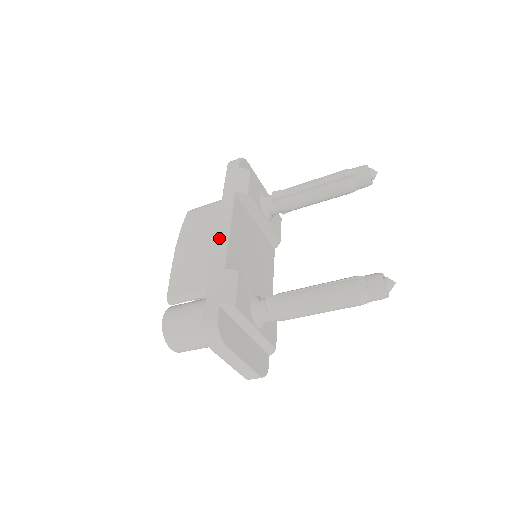
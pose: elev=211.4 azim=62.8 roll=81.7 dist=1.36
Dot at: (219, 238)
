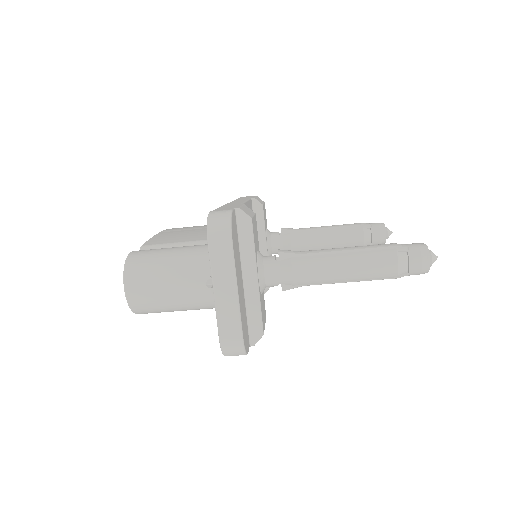
Dot at: (233, 202)
